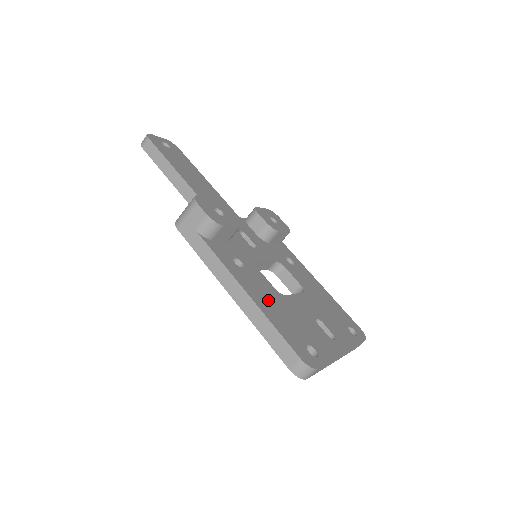
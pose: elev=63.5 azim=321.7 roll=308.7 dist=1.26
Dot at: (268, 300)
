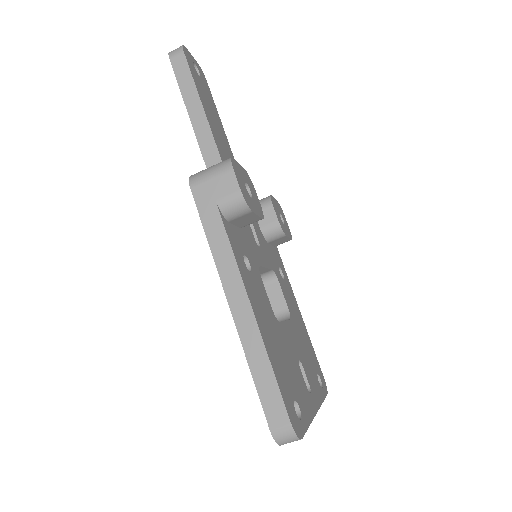
Dot at: (268, 326)
